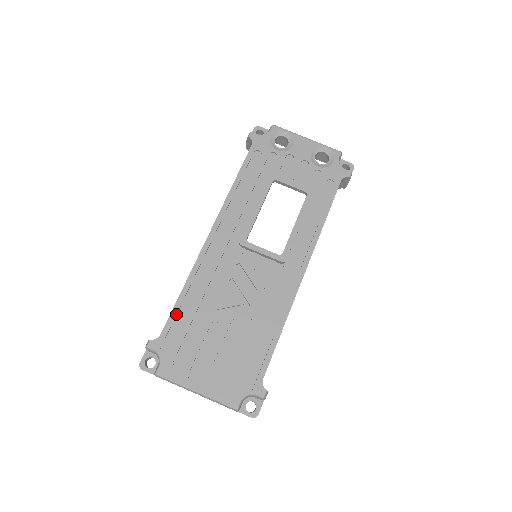
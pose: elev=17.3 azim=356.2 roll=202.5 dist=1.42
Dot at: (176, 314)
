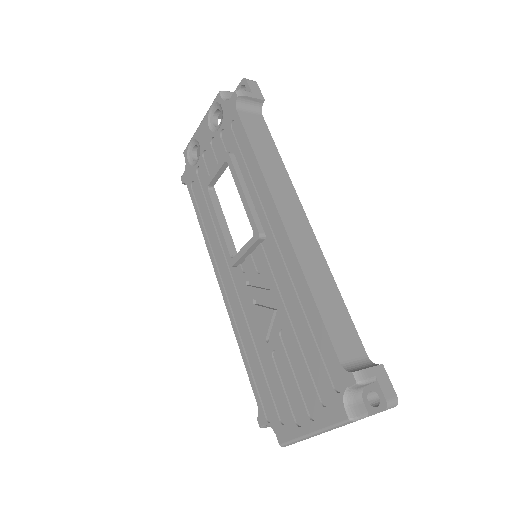
Dot at: (252, 376)
